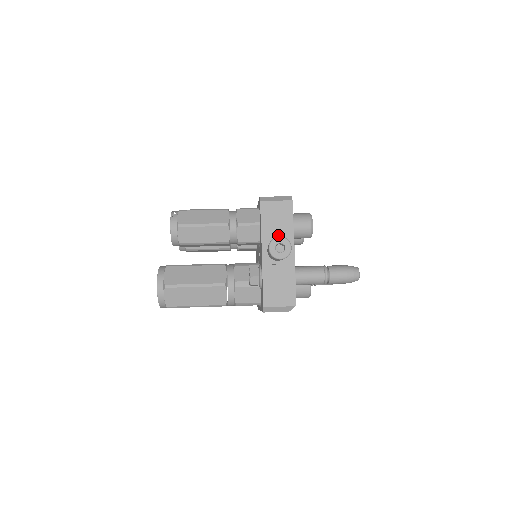
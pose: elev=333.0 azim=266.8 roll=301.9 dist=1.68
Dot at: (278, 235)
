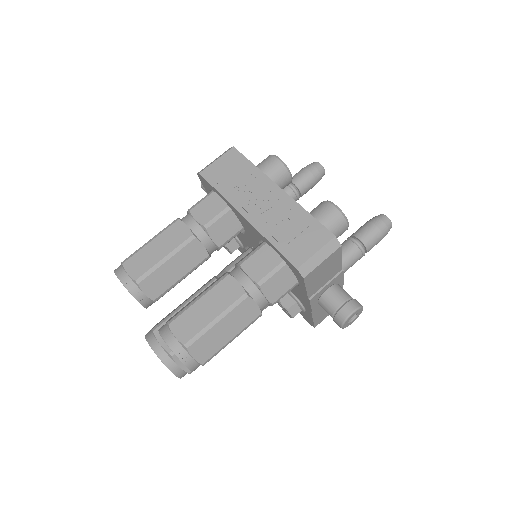
Dot at: (326, 282)
